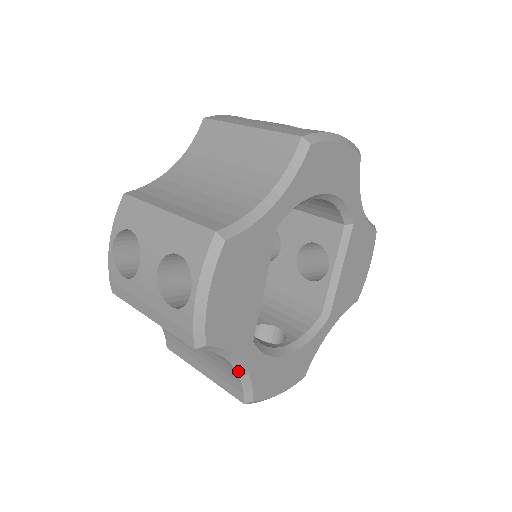
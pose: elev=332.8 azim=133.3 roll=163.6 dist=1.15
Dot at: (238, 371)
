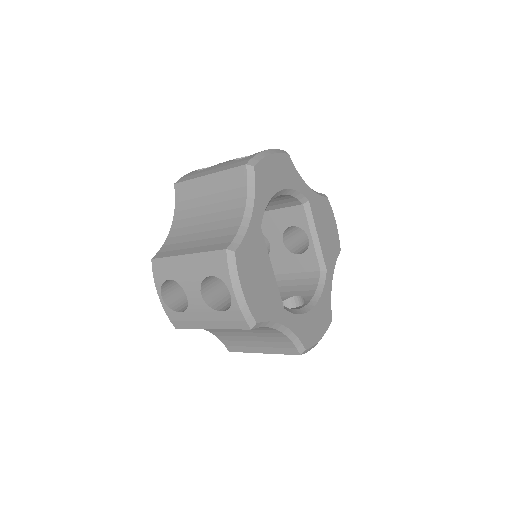
Dot at: (285, 334)
